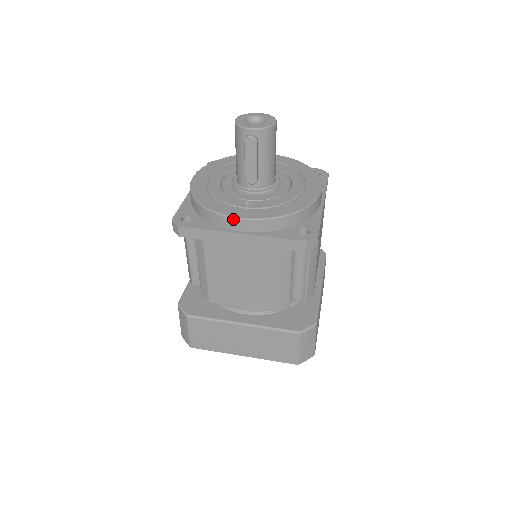
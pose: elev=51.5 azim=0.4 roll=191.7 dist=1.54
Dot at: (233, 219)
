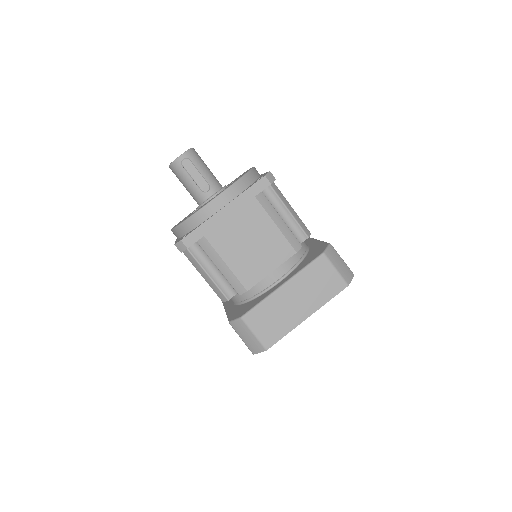
Dot at: (211, 203)
